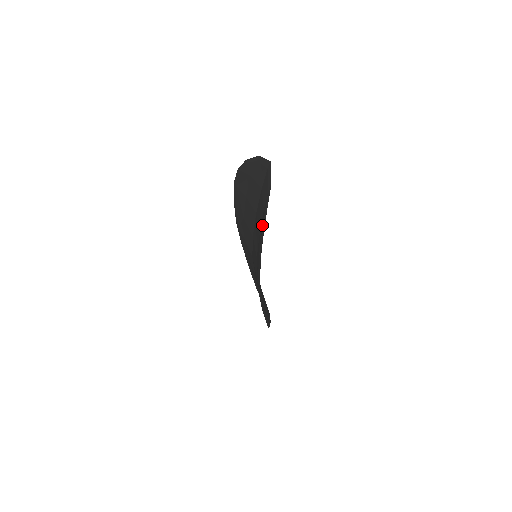
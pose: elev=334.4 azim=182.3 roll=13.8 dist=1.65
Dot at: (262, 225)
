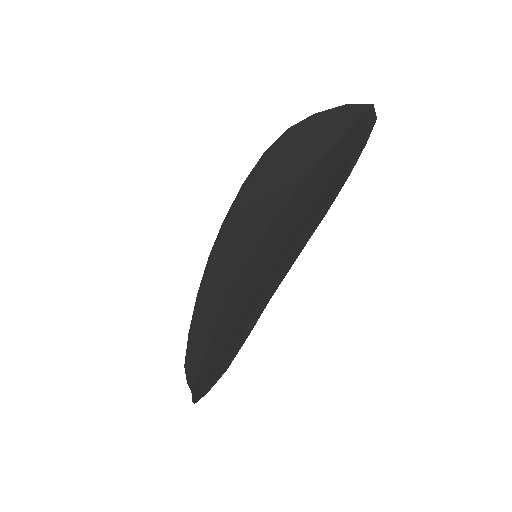
Dot at: (348, 163)
